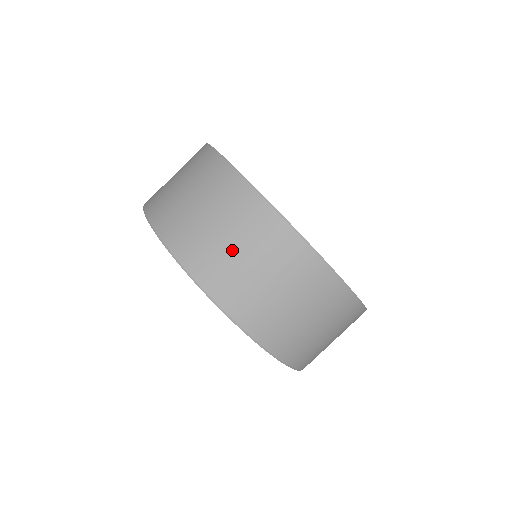
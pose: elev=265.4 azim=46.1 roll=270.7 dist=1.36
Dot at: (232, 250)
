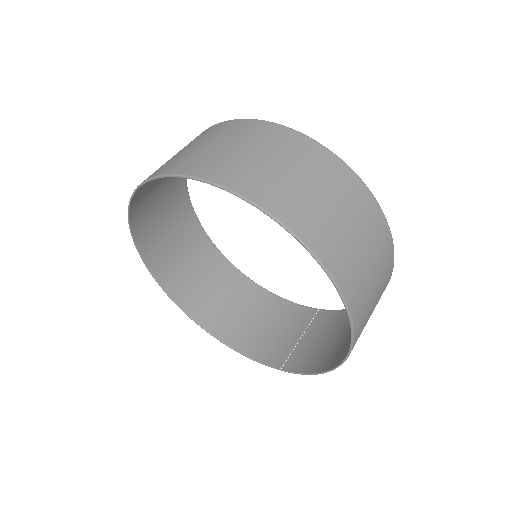
Dot at: (175, 155)
